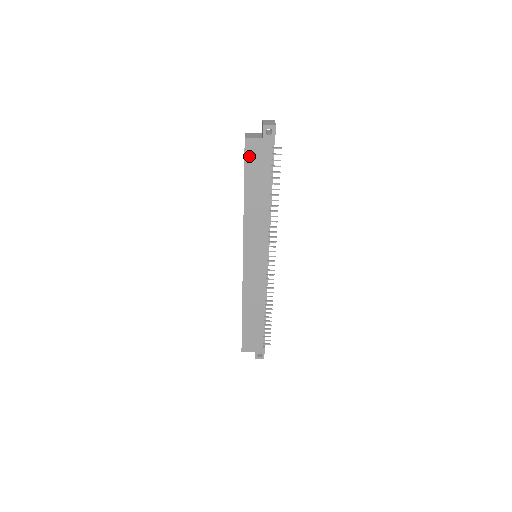
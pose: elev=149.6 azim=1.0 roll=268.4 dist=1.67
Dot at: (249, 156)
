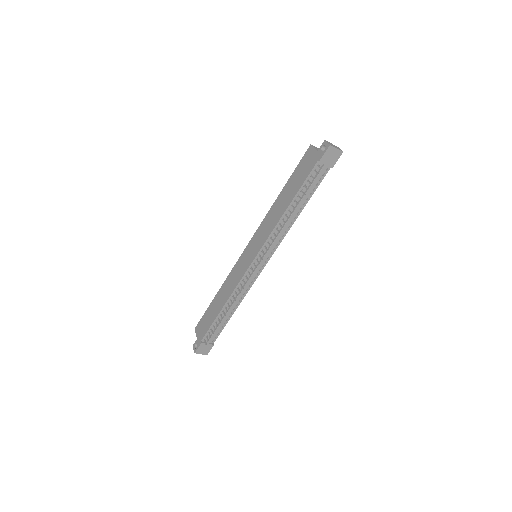
Dot at: (303, 161)
